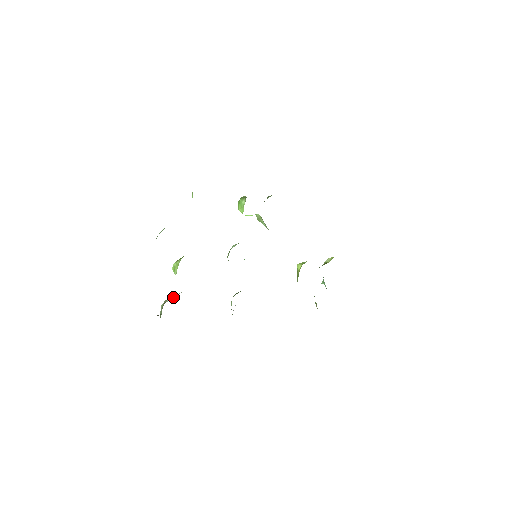
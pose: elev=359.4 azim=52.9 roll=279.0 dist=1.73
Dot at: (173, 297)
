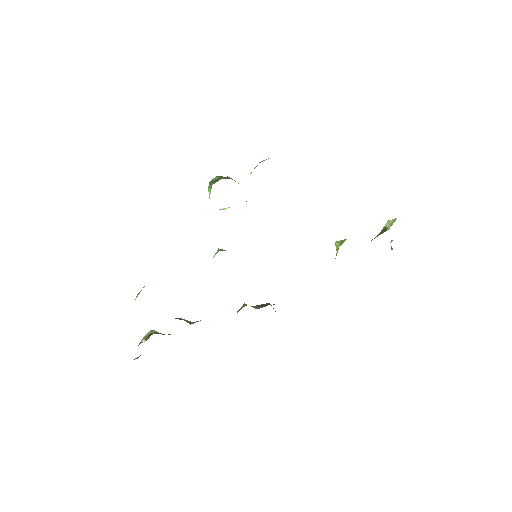
Dot at: (148, 336)
